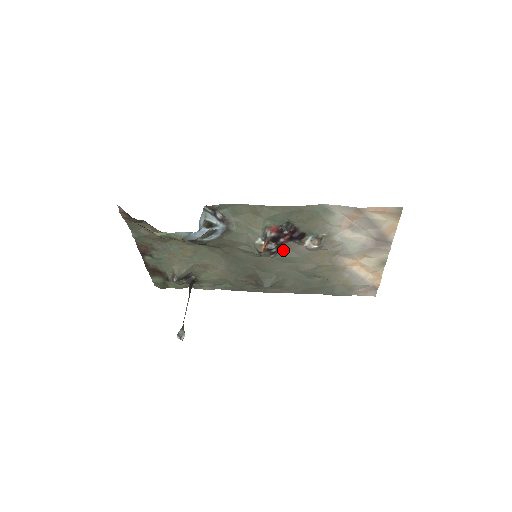
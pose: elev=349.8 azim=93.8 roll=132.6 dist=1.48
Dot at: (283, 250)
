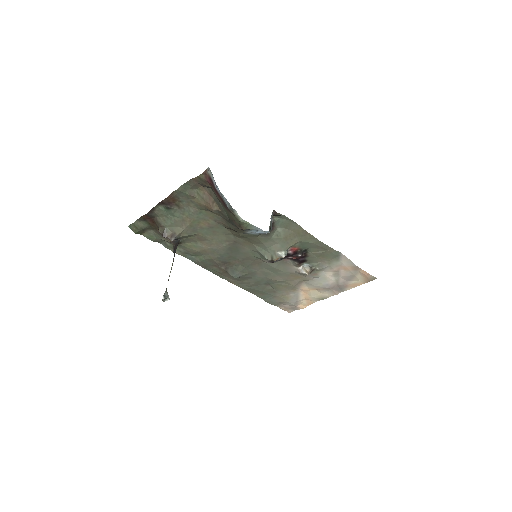
Dot at: (278, 262)
